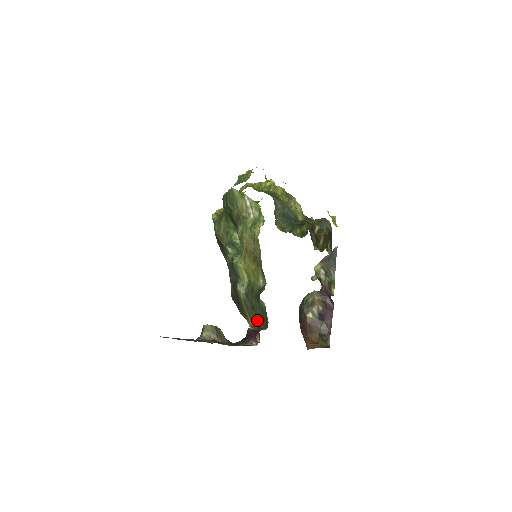
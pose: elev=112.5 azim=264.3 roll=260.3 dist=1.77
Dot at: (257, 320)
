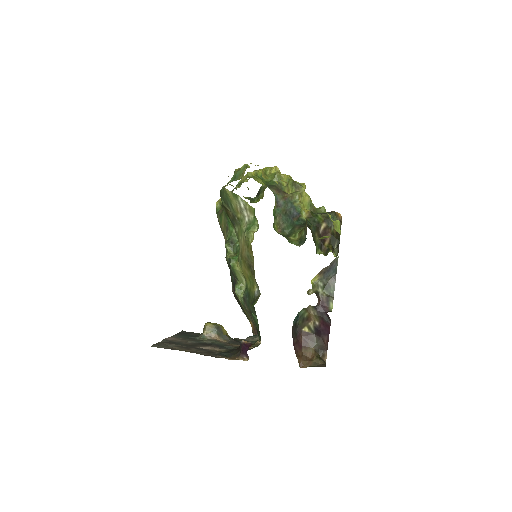
Dot at: (255, 325)
